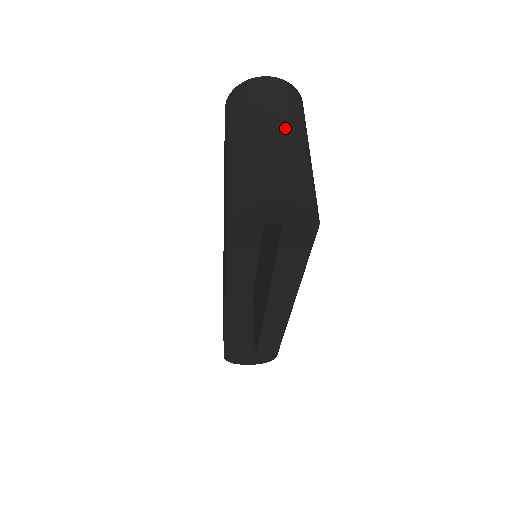
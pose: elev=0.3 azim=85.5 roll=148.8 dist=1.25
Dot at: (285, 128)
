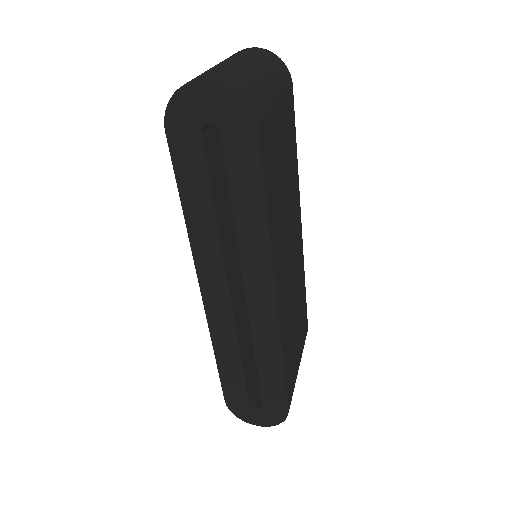
Dot at: (245, 61)
